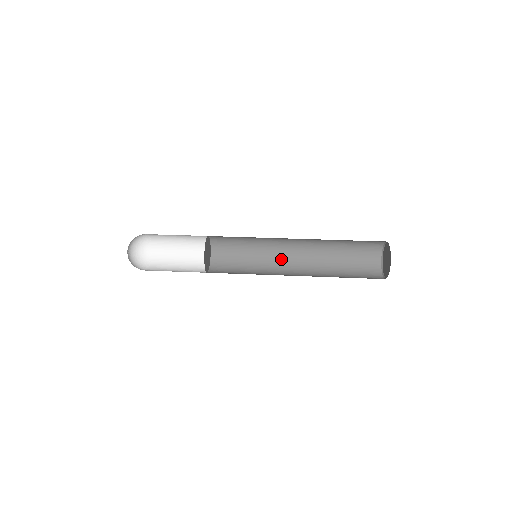
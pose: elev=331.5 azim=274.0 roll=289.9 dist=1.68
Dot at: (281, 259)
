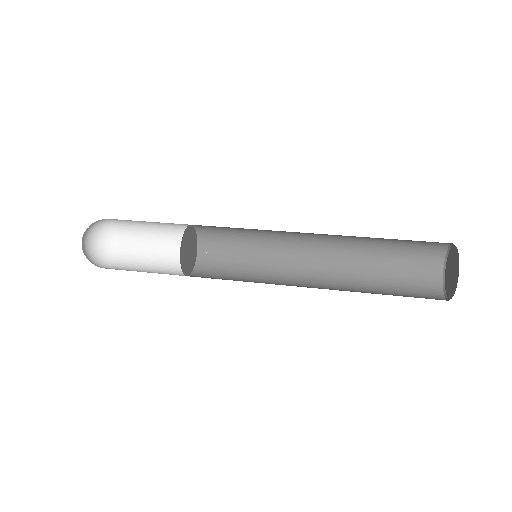
Dot at: (295, 255)
